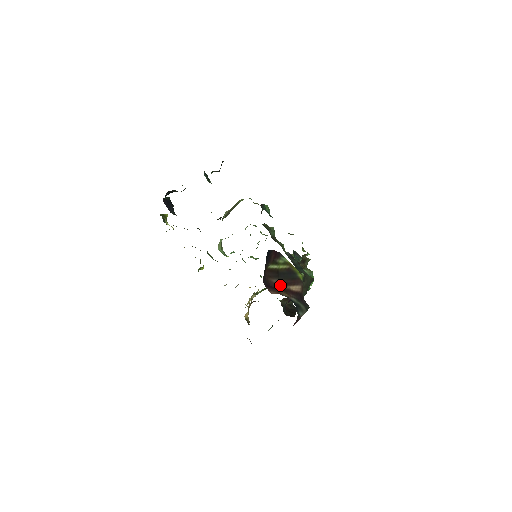
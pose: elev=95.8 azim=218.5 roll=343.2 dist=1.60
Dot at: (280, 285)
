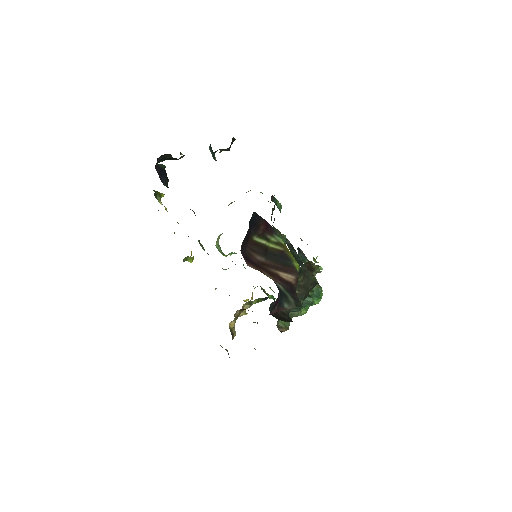
Dot at: (266, 266)
